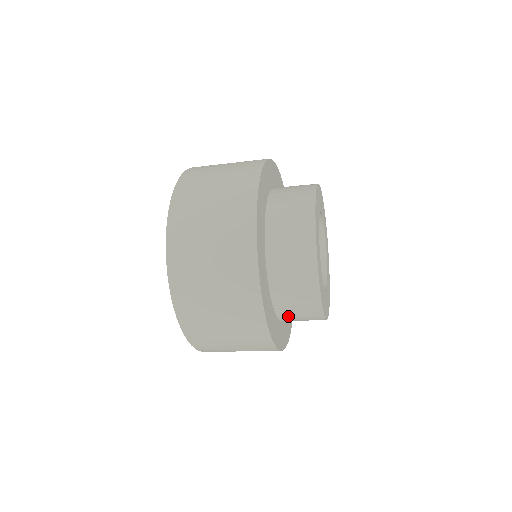
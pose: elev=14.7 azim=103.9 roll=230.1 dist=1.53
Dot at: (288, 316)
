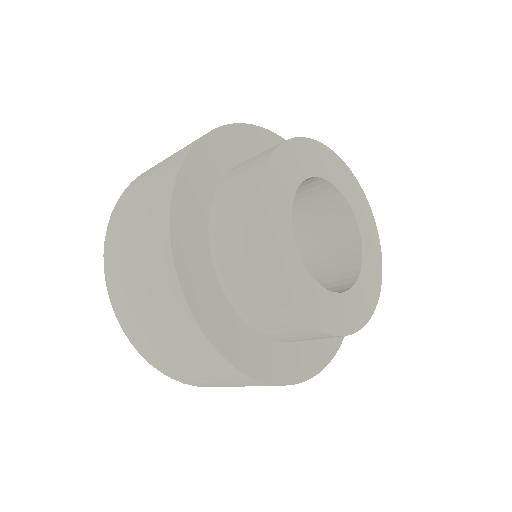
Dot at: (225, 260)
